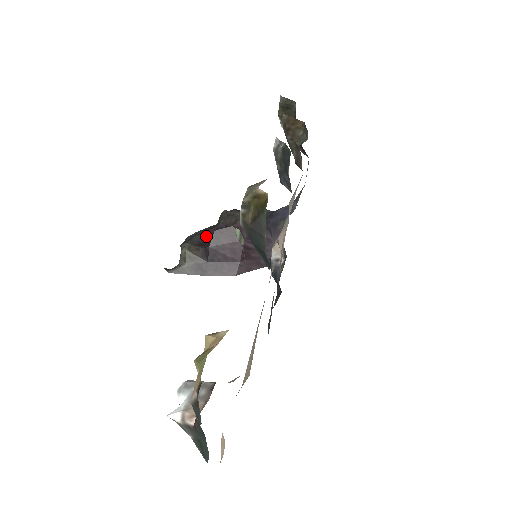
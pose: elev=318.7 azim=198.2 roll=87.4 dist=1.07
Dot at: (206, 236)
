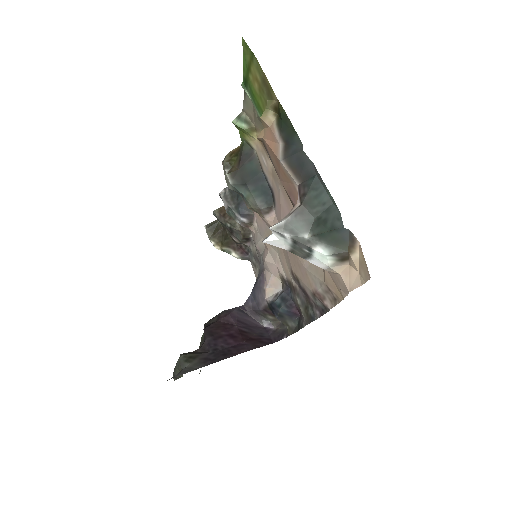
Dot at: occluded
